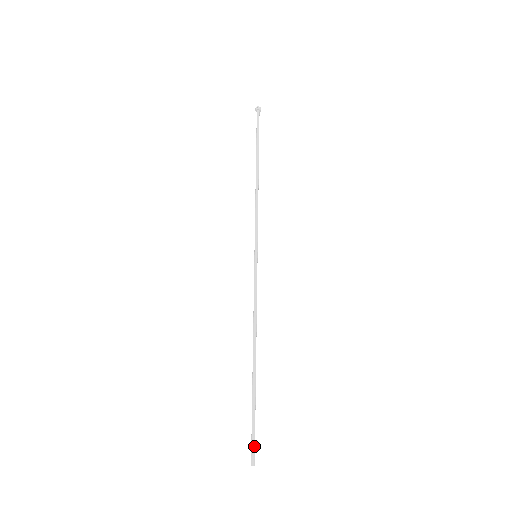
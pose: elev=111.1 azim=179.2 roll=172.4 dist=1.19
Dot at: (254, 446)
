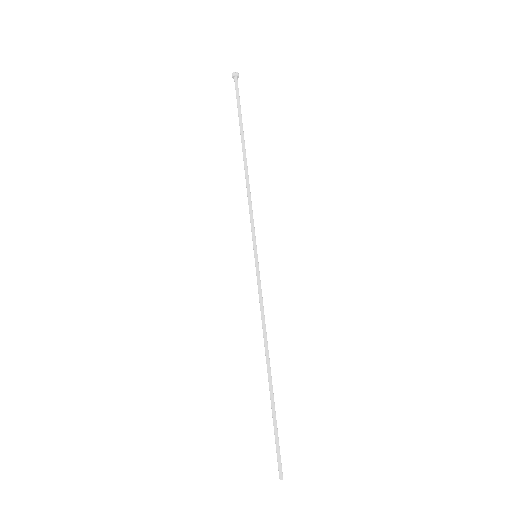
Dot at: (280, 460)
